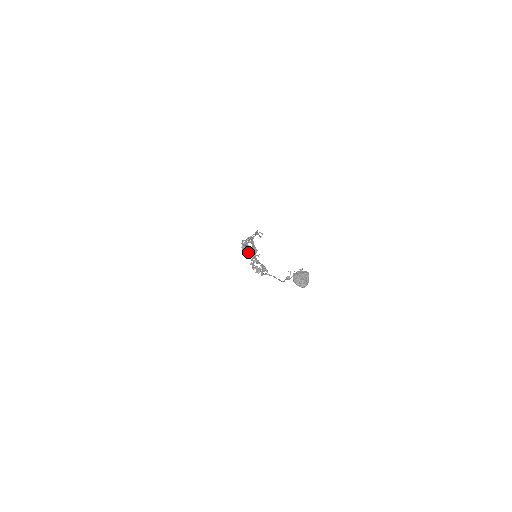
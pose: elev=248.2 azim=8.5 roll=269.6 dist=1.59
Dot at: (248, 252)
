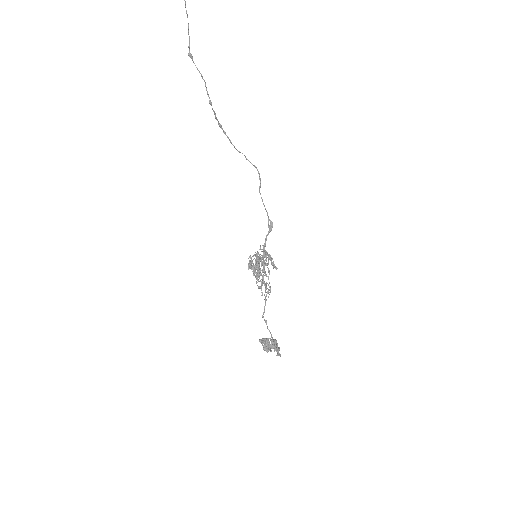
Dot at: (258, 279)
